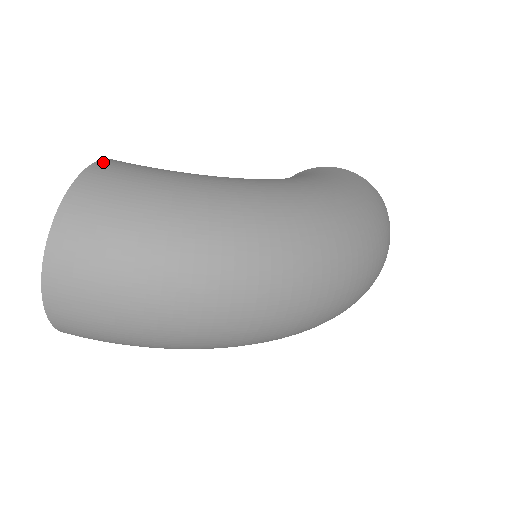
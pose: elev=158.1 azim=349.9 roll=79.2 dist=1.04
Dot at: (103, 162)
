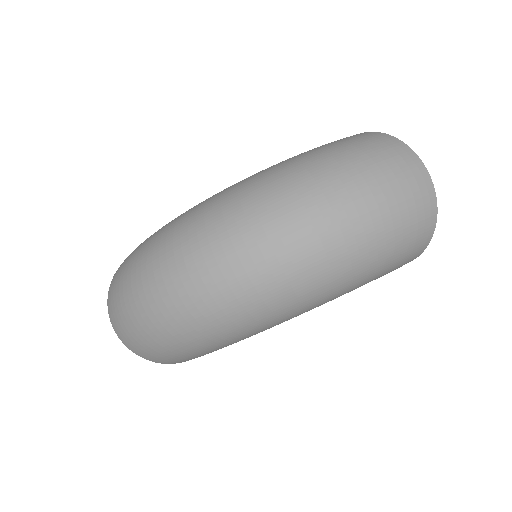
Dot at: occluded
